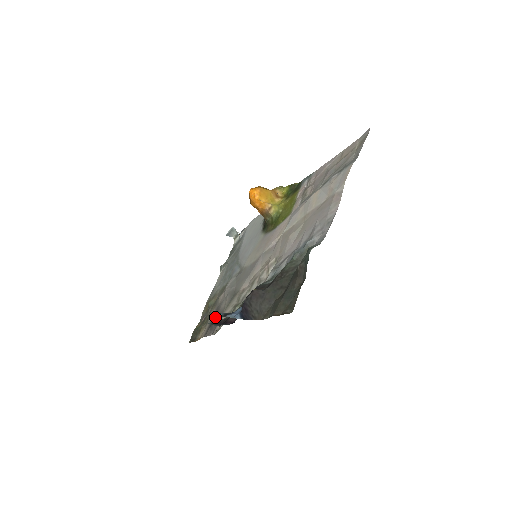
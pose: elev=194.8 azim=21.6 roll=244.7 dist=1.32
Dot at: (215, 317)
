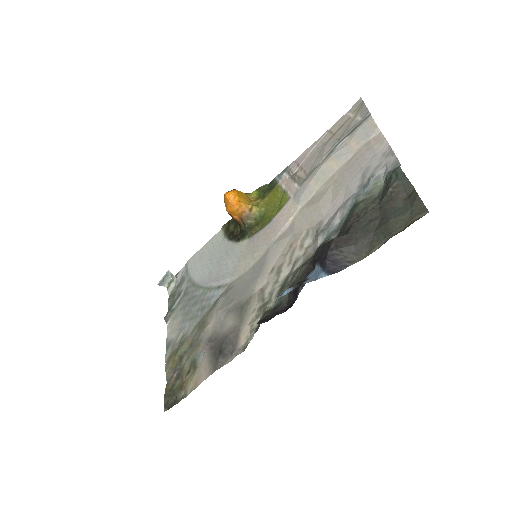
Dot at: (222, 342)
